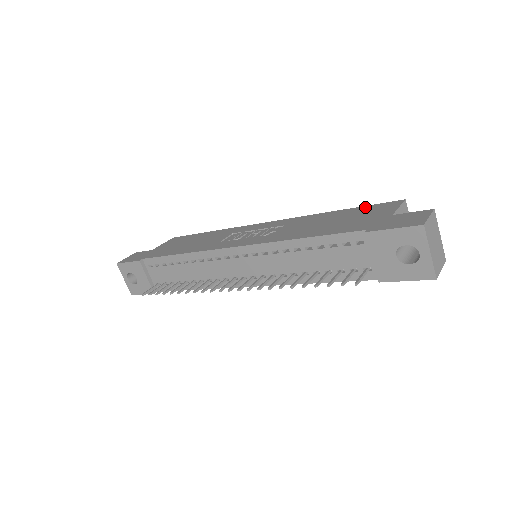
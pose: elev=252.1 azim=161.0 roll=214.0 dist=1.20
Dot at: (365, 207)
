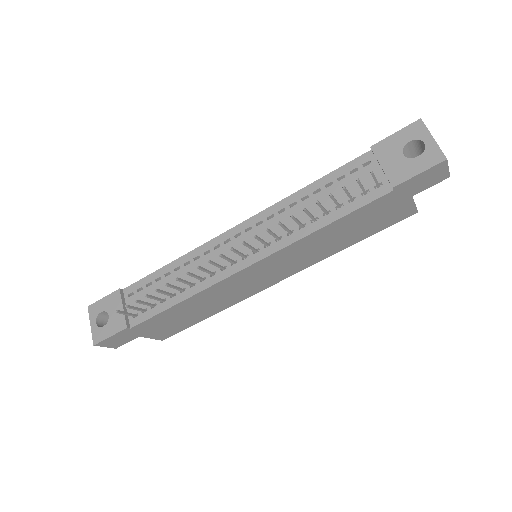
Dot at: occluded
